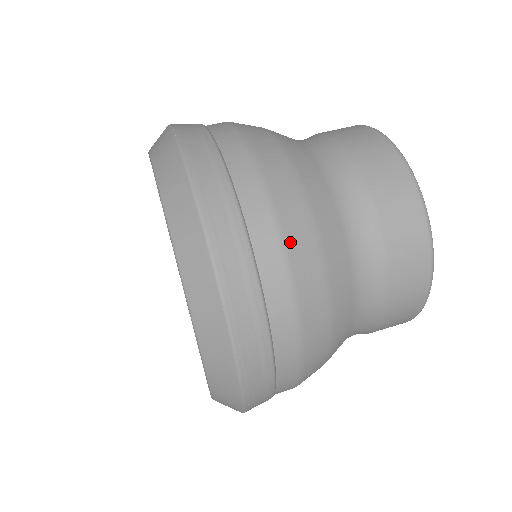
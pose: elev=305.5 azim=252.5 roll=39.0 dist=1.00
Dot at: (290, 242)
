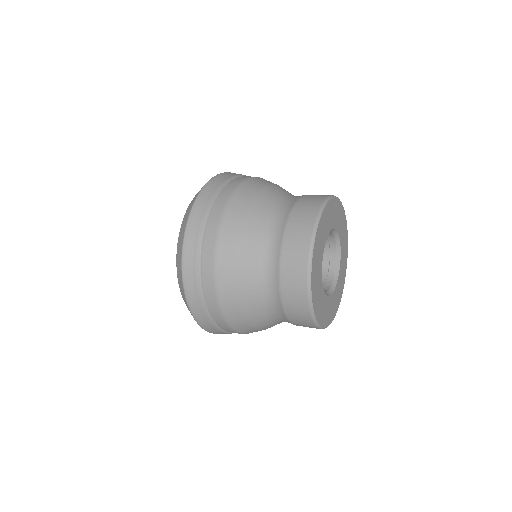
Dot at: (235, 197)
